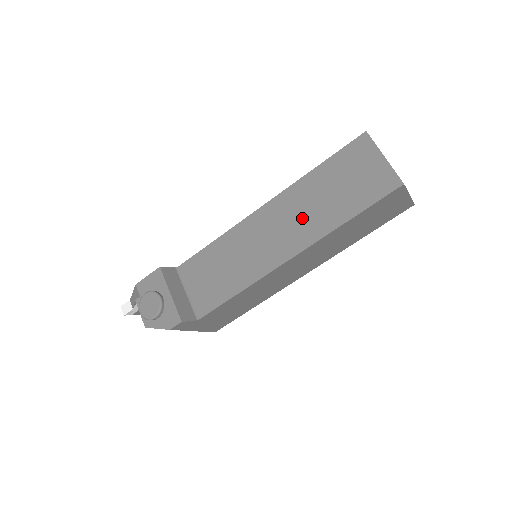
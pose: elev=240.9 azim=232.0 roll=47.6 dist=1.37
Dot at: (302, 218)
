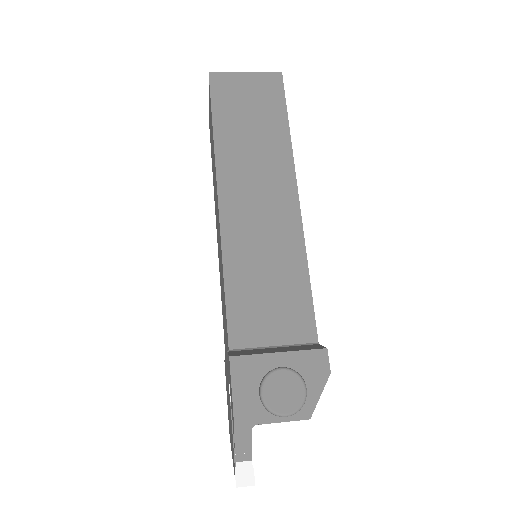
Dot at: (260, 165)
